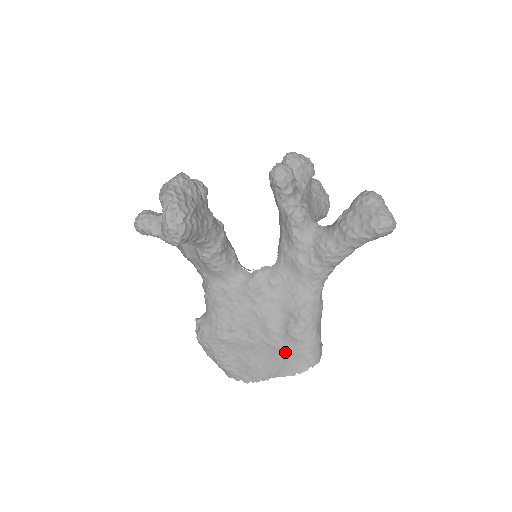
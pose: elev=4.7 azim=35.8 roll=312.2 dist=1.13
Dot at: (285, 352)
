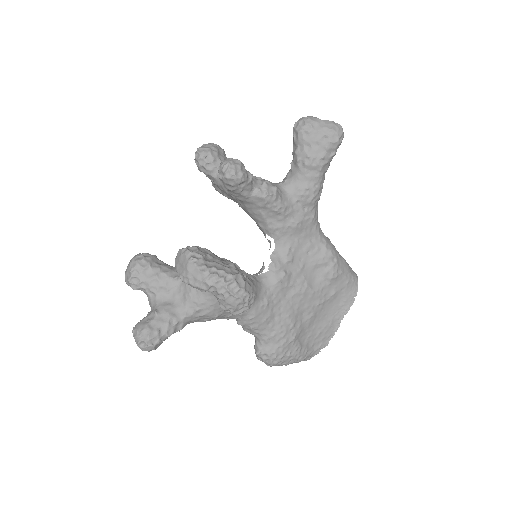
Dot at: (337, 294)
